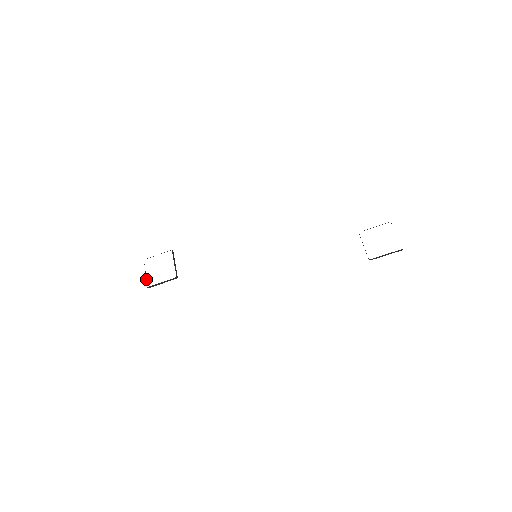
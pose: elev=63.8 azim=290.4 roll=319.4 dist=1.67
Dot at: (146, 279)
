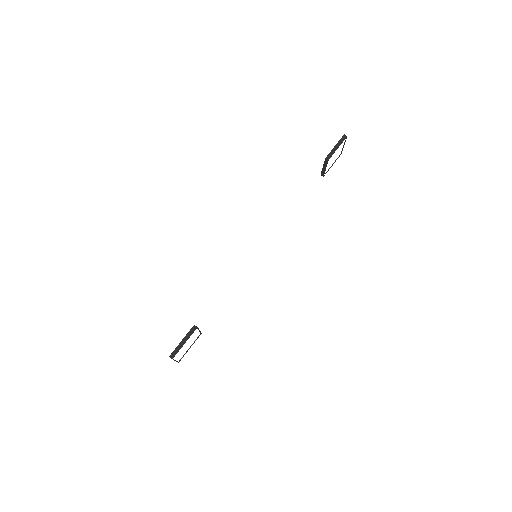
Dot at: (174, 360)
